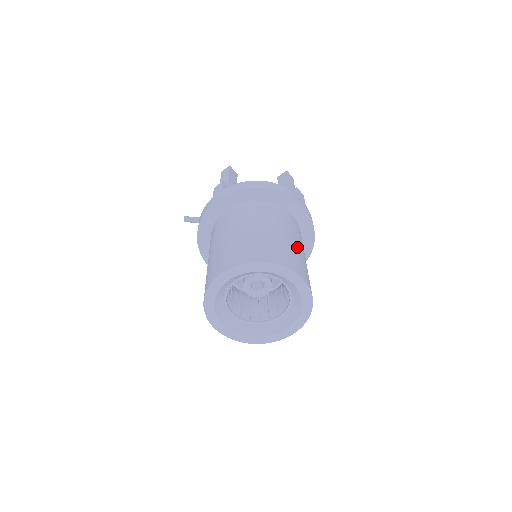
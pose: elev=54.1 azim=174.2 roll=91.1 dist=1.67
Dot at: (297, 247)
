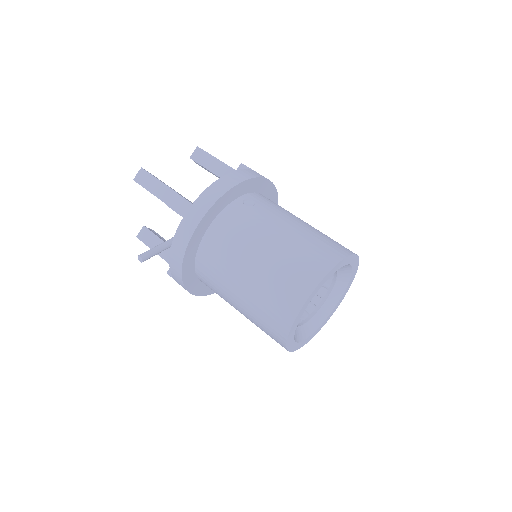
Dot at: occluded
